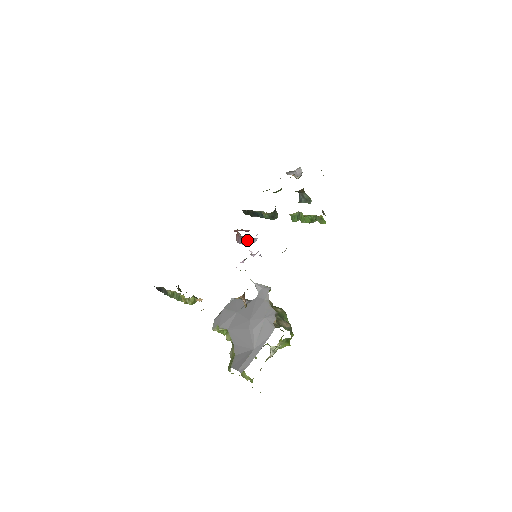
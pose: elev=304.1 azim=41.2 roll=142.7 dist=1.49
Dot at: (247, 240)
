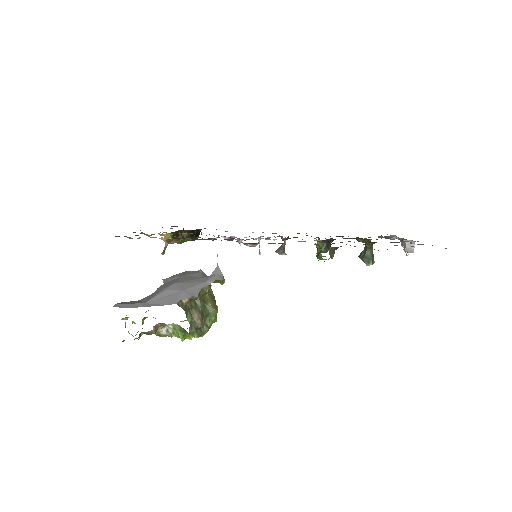
Dot at: (280, 251)
